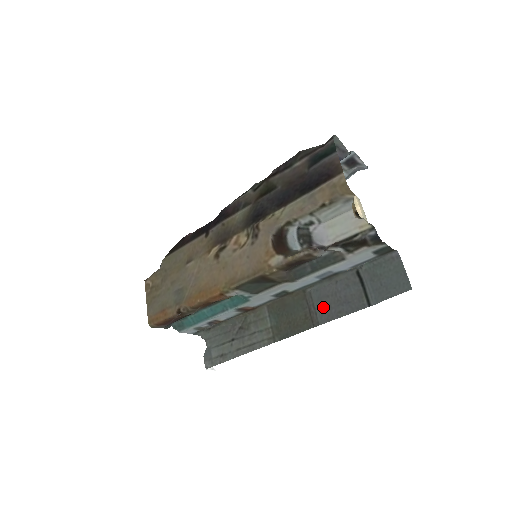
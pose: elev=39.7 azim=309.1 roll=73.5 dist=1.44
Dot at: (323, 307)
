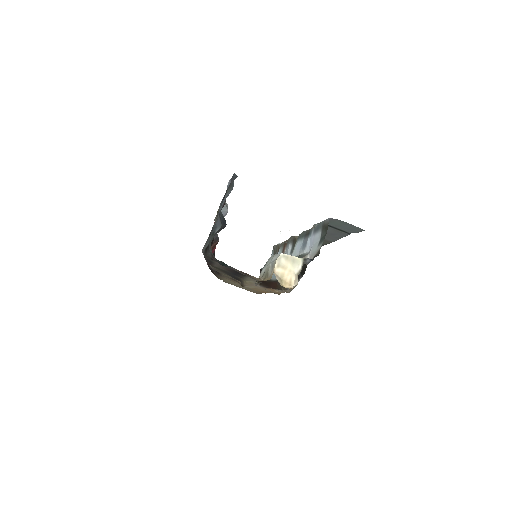
Dot at: occluded
